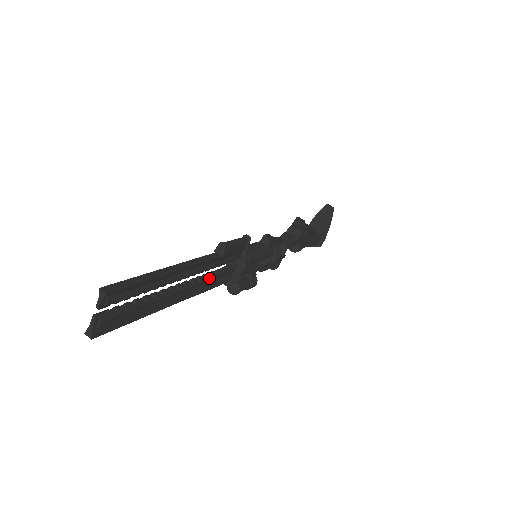
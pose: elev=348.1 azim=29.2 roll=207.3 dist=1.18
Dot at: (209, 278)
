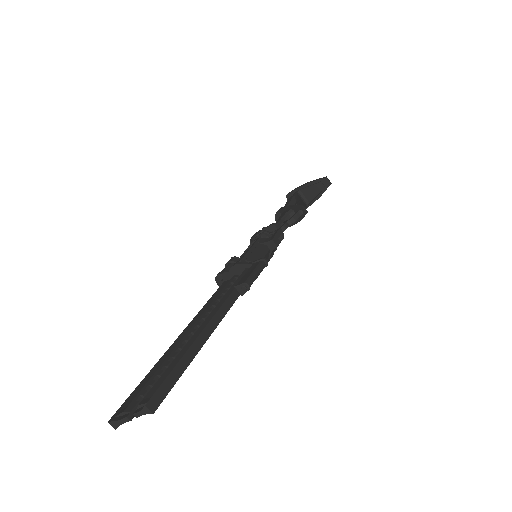
Dot at: occluded
